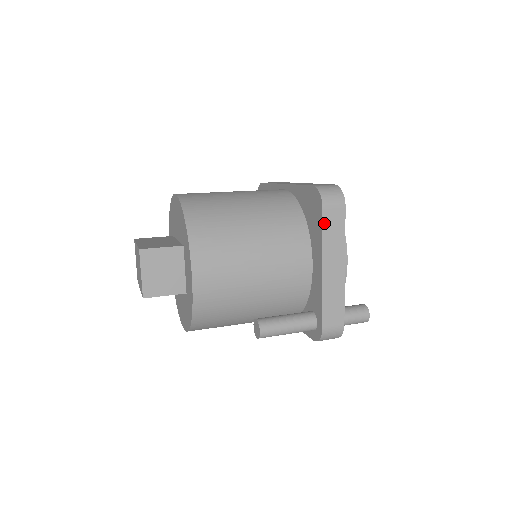
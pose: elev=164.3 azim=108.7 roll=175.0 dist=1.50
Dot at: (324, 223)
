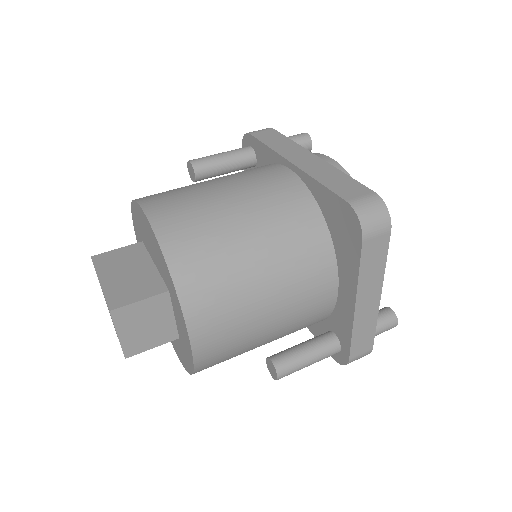
Dot at: (362, 257)
